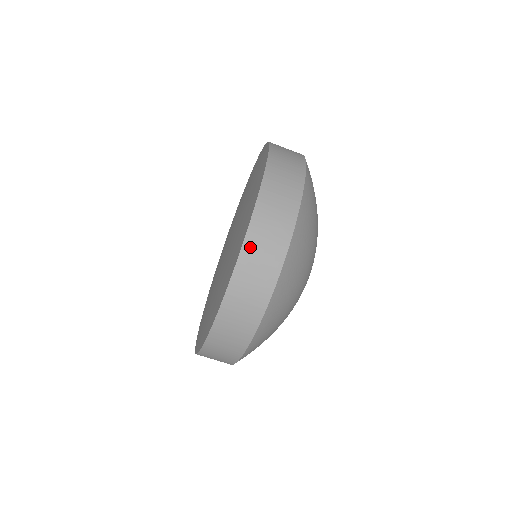
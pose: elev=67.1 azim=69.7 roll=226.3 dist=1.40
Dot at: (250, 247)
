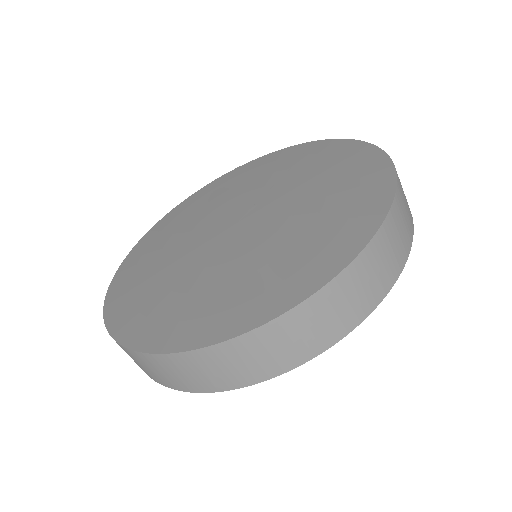
Dot at: (334, 290)
